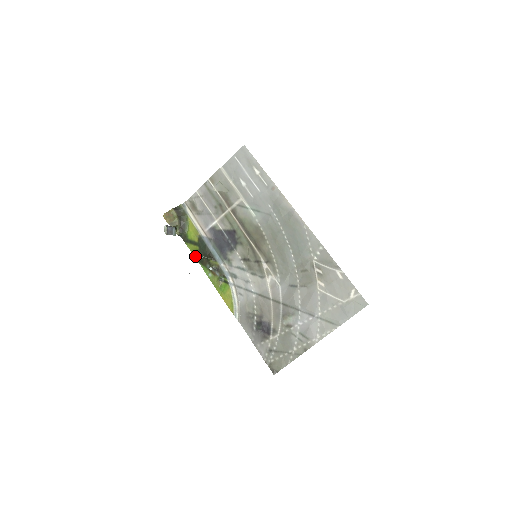
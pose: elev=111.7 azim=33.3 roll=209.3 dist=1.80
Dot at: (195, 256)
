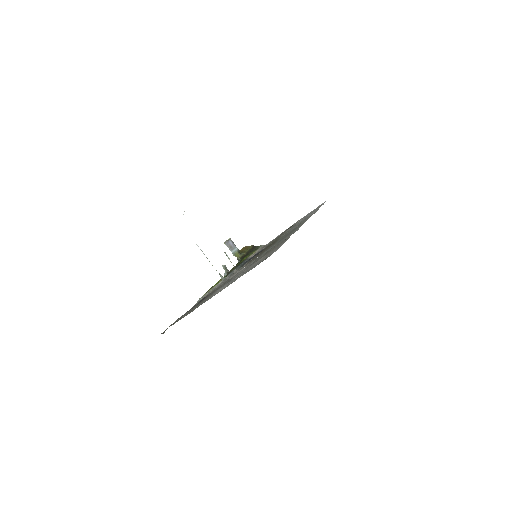
Dot at: occluded
